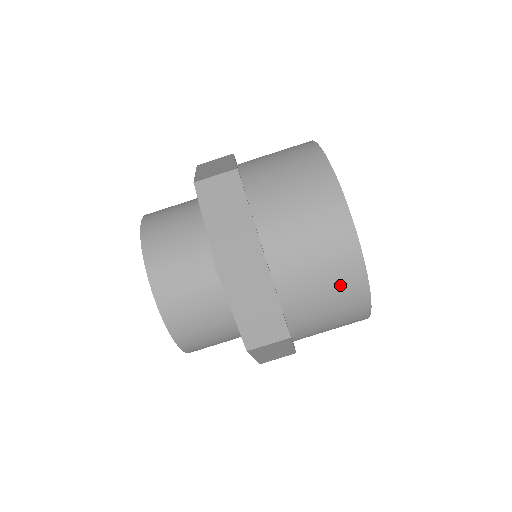
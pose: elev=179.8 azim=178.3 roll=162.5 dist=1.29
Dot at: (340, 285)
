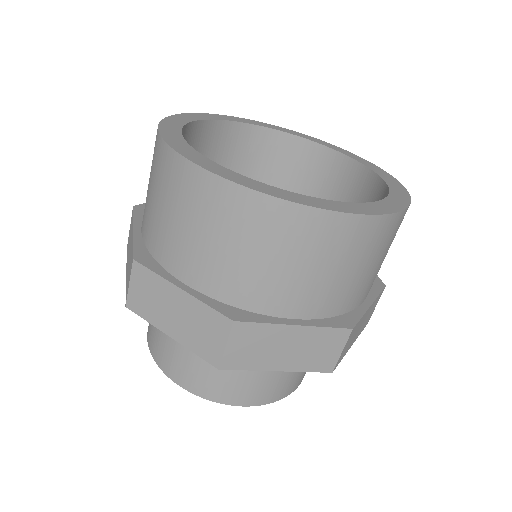
Dot at: (395, 235)
